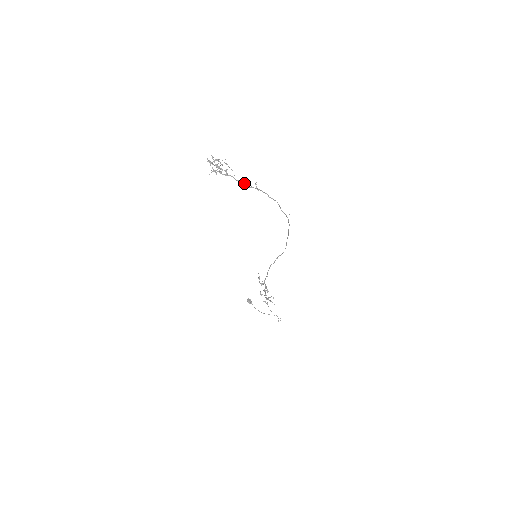
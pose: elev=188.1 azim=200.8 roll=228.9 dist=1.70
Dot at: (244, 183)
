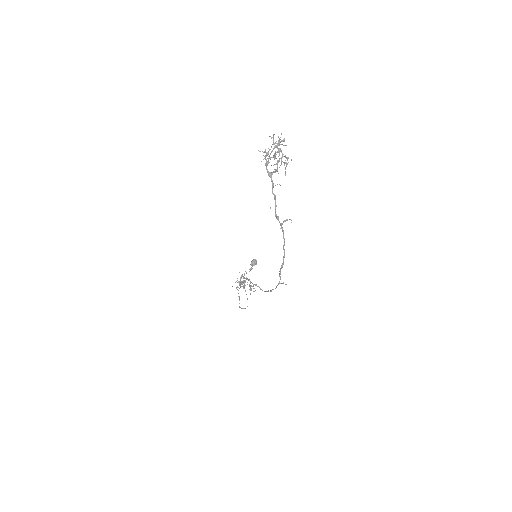
Dot at: occluded
